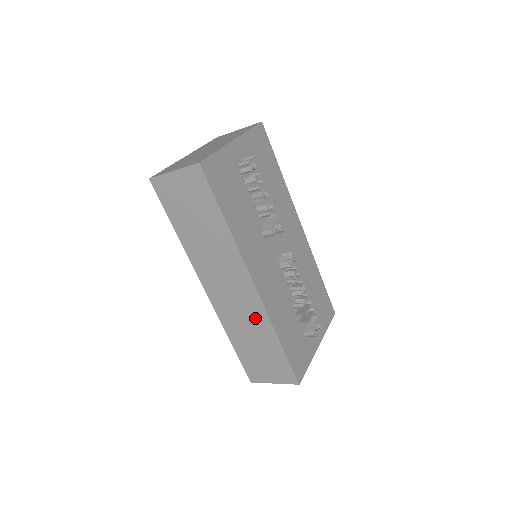
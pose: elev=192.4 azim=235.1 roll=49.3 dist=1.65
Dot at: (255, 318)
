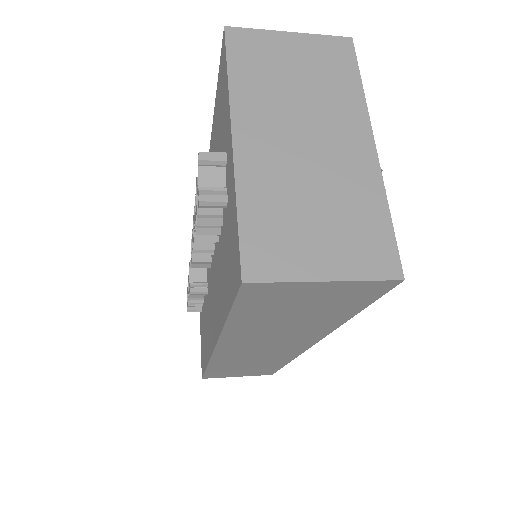
Dot at: (274, 358)
